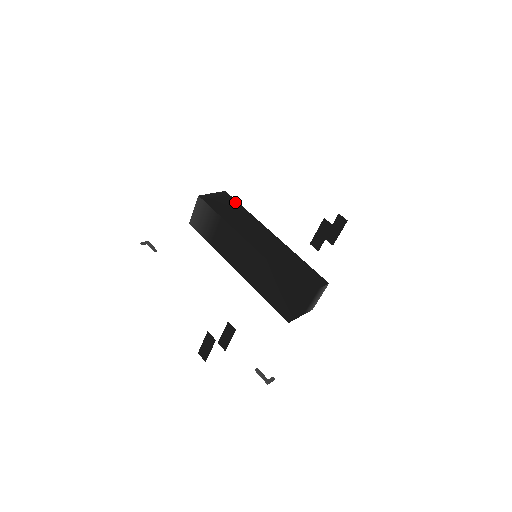
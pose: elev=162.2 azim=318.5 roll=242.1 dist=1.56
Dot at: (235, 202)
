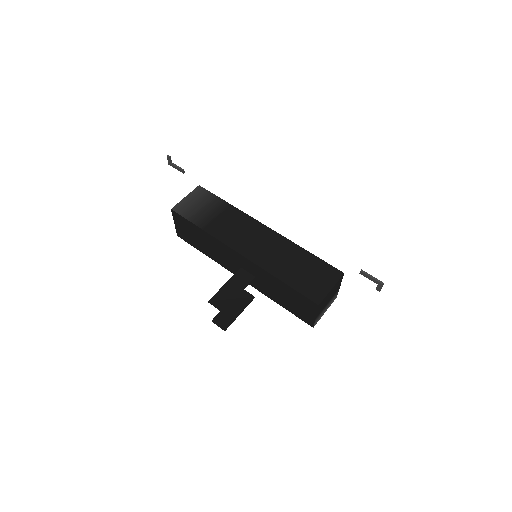
Dot at: occluded
